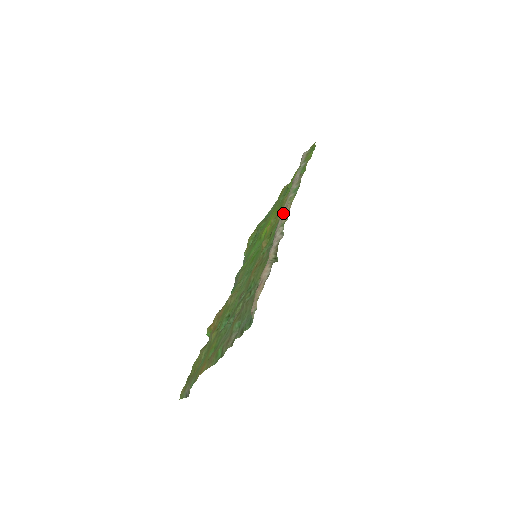
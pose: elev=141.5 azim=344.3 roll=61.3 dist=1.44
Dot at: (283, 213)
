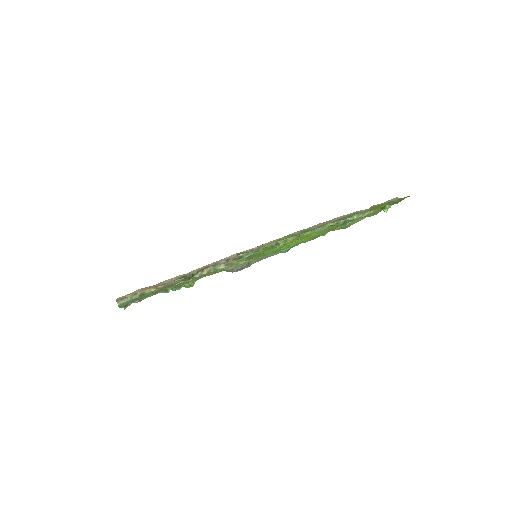
Dot at: (265, 243)
